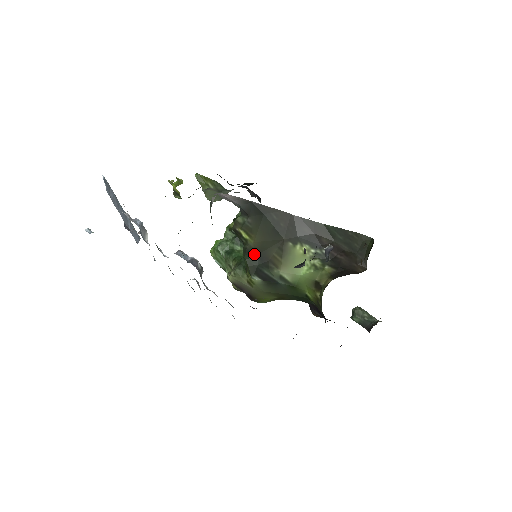
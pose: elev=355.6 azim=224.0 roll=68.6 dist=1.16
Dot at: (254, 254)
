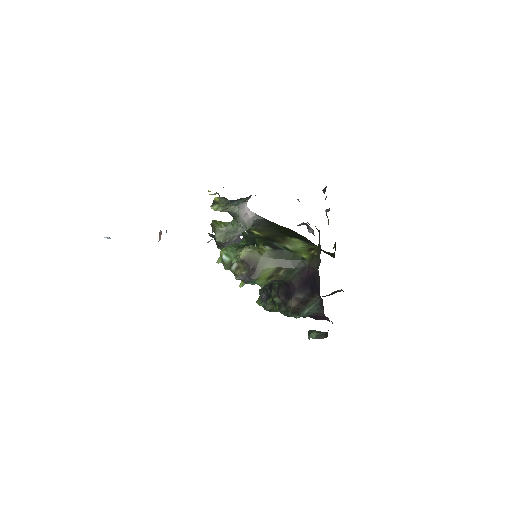
Dot at: (265, 238)
